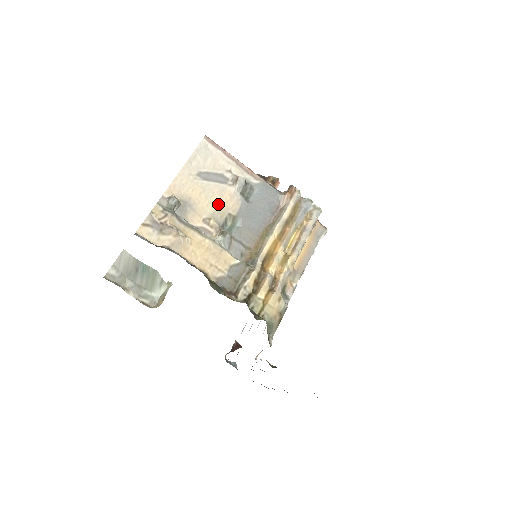
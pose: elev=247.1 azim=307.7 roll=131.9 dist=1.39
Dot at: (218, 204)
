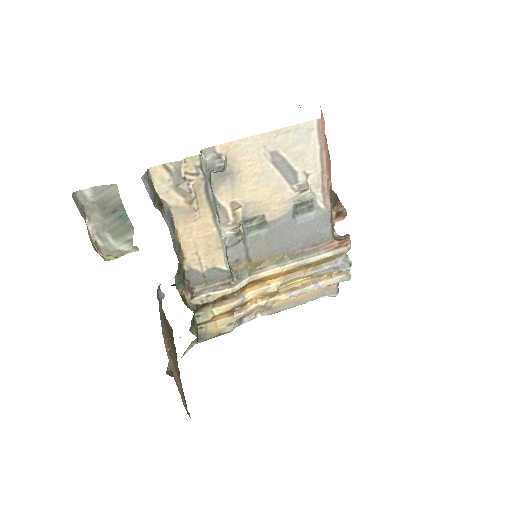
Dot at: (262, 198)
